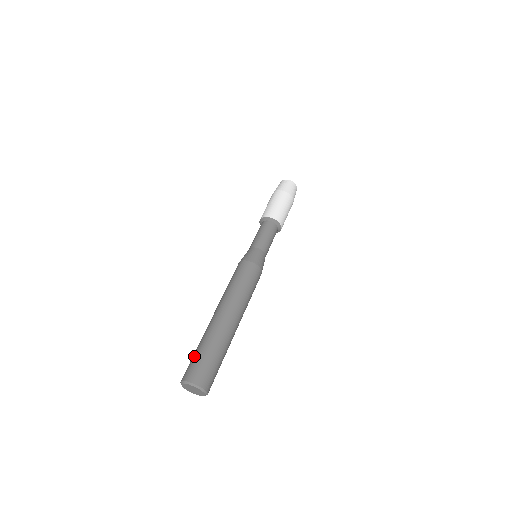
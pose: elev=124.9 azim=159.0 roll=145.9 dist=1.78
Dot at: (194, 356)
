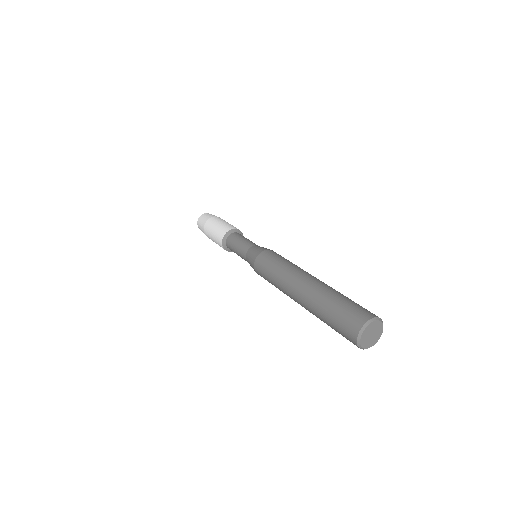
Dot at: (340, 309)
